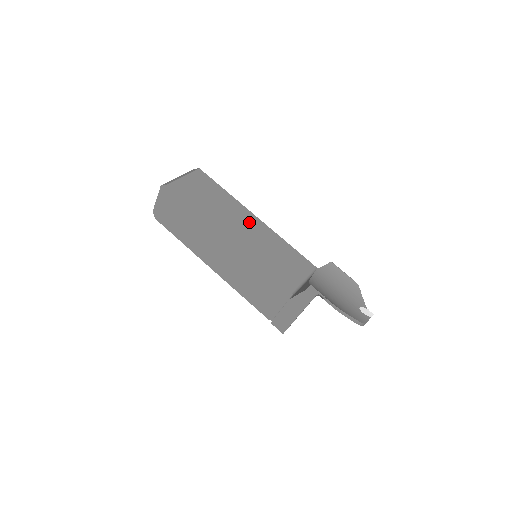
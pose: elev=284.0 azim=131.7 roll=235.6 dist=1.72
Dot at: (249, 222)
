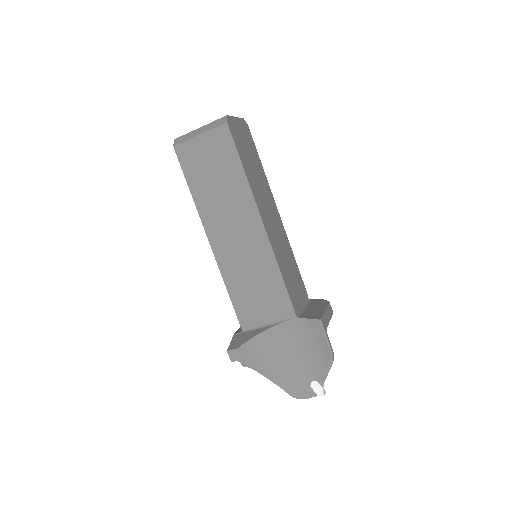
Dot at: (247, 227)
